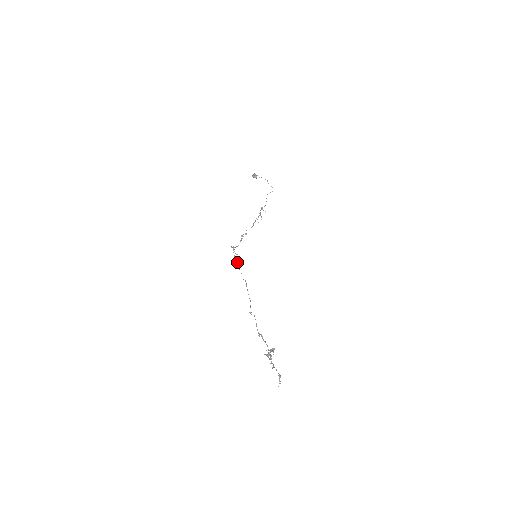
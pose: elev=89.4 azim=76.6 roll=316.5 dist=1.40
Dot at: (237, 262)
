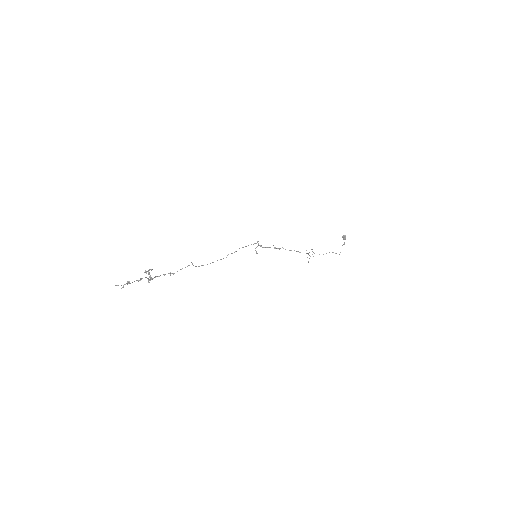
Dot at: (243, 247)
